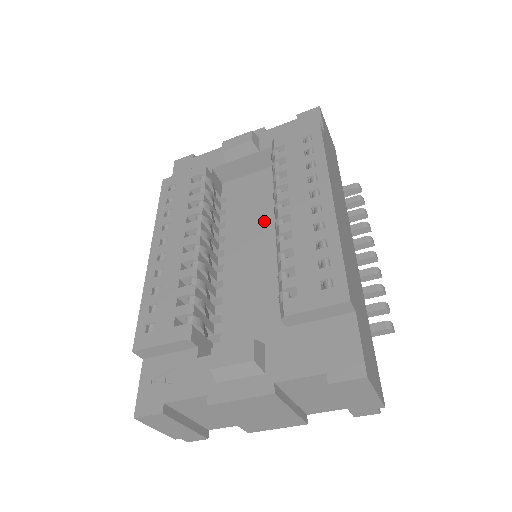
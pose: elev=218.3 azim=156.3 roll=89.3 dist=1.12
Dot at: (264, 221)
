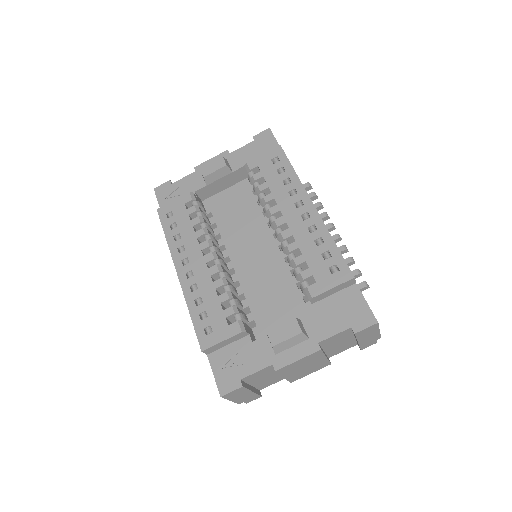
Dot at: (254, 228)
